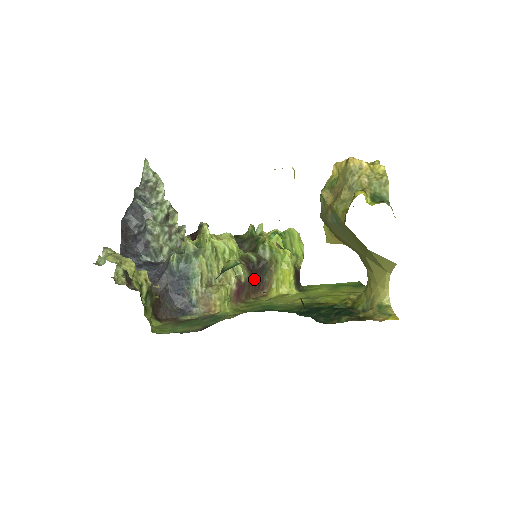
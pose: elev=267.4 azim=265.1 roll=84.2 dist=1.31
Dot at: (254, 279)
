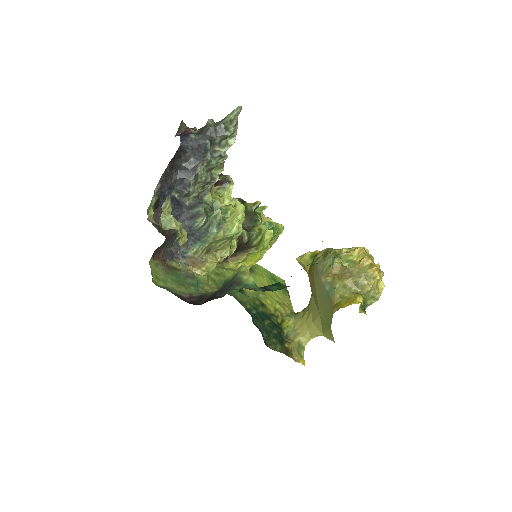
Dot at: occluded
